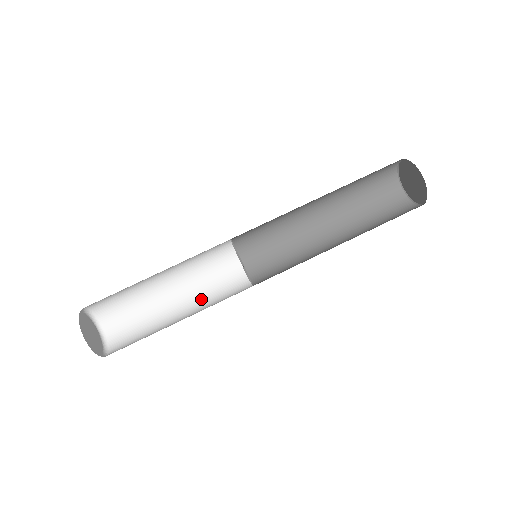
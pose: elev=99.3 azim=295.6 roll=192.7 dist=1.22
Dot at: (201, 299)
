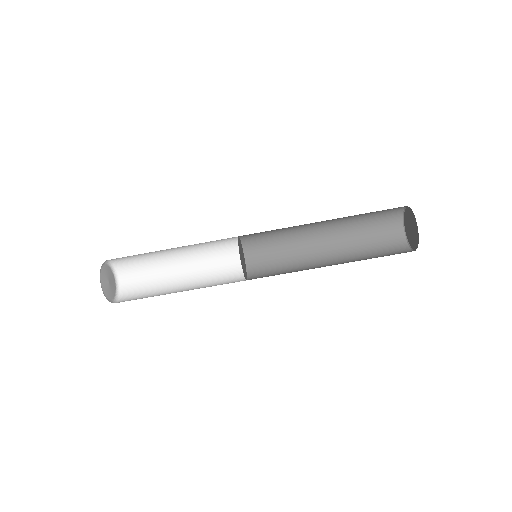
Dot at: (203, 276)
